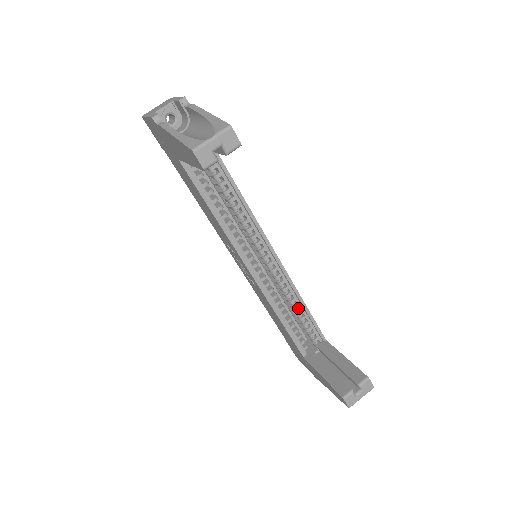
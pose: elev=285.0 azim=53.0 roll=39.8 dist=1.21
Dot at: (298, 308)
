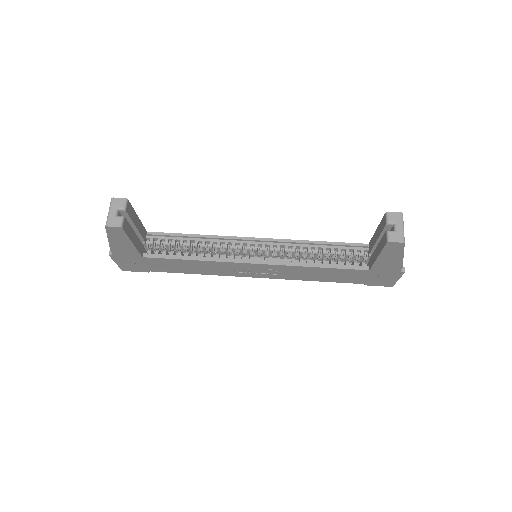
Dot at: (322, 250)
